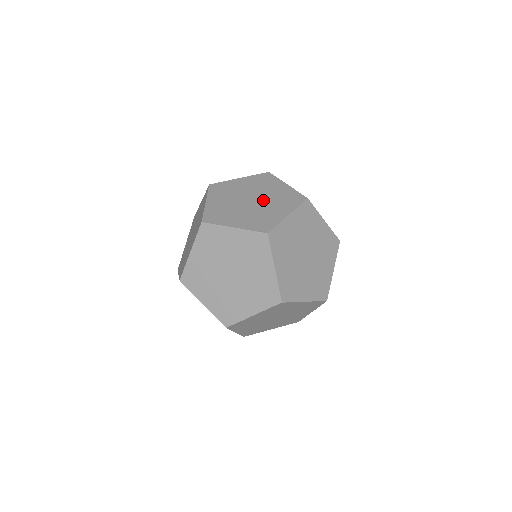
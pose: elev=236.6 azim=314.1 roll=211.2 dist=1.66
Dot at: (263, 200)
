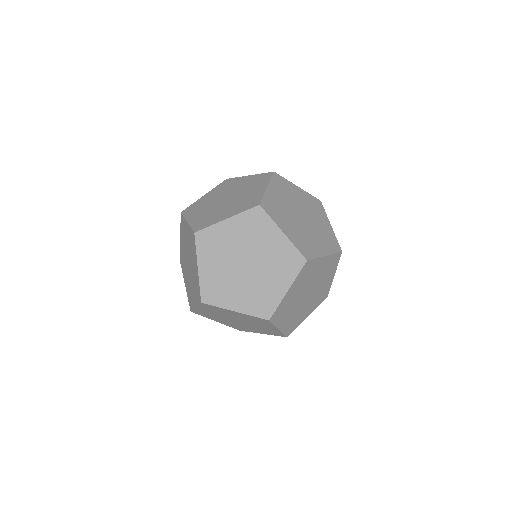
Dot at: occluded
